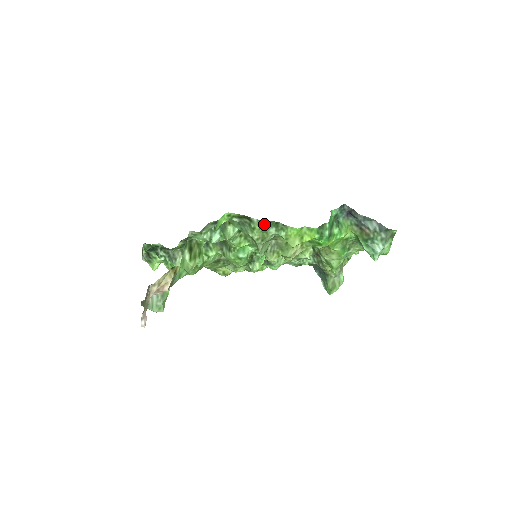
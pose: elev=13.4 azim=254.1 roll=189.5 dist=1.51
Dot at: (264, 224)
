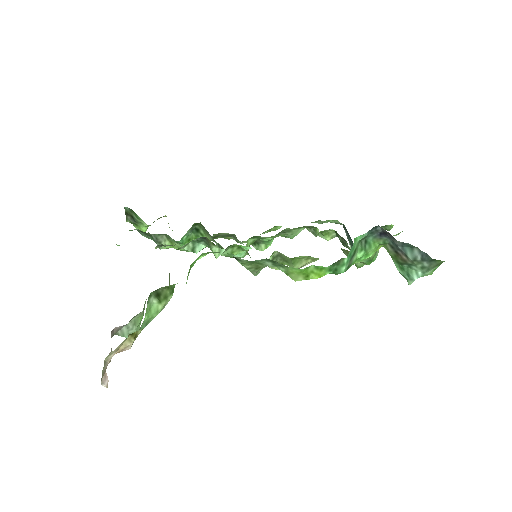
Dot at: (256, 261)
